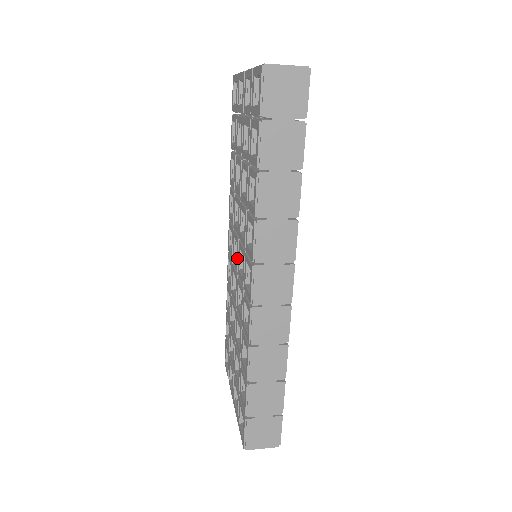
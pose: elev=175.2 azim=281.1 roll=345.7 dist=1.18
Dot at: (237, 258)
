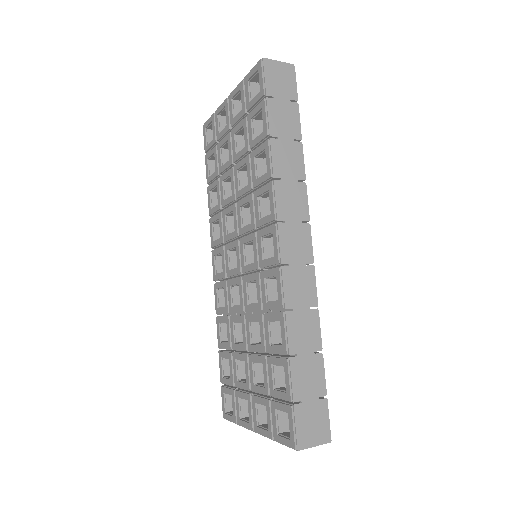
Dot at: (239, 260)
